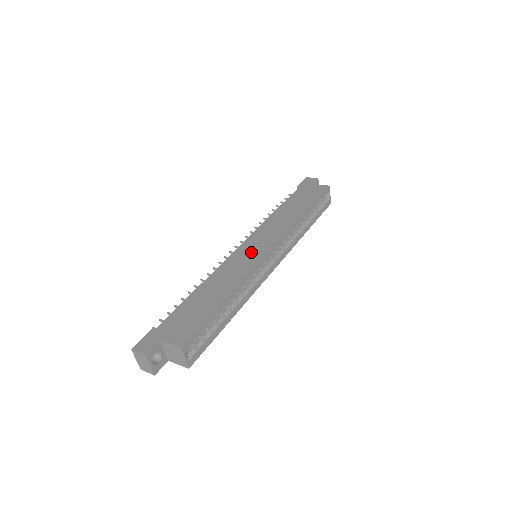
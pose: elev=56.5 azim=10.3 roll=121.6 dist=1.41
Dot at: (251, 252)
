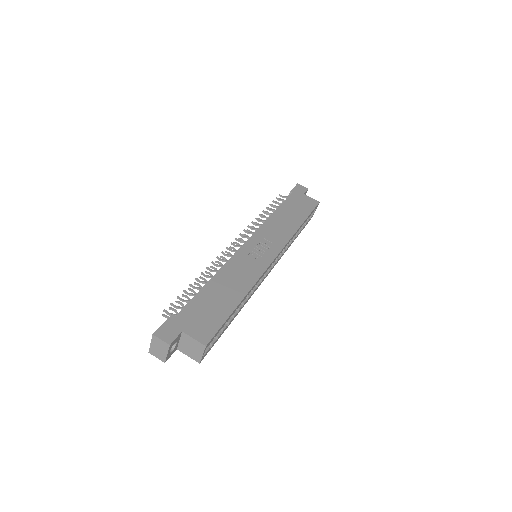
Dot at: (258, 254)
